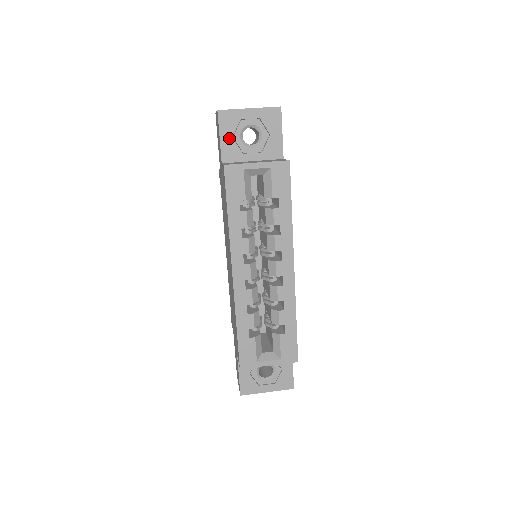
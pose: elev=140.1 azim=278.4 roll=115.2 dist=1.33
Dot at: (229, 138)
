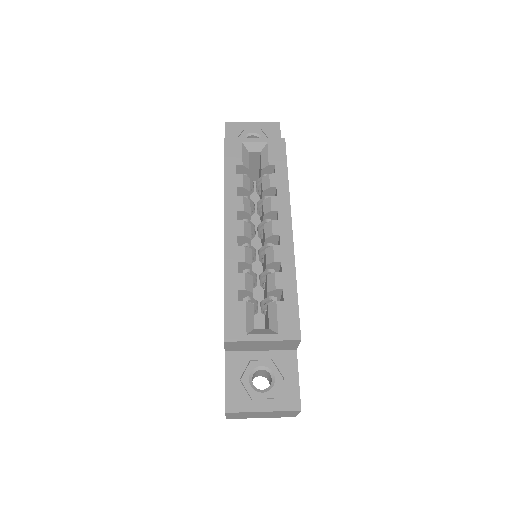
Dot at: occluded
